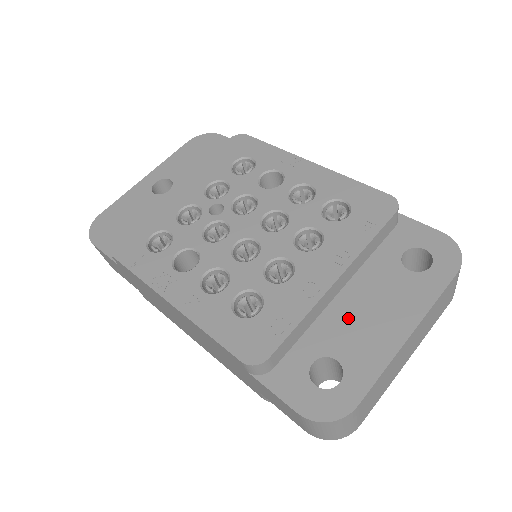
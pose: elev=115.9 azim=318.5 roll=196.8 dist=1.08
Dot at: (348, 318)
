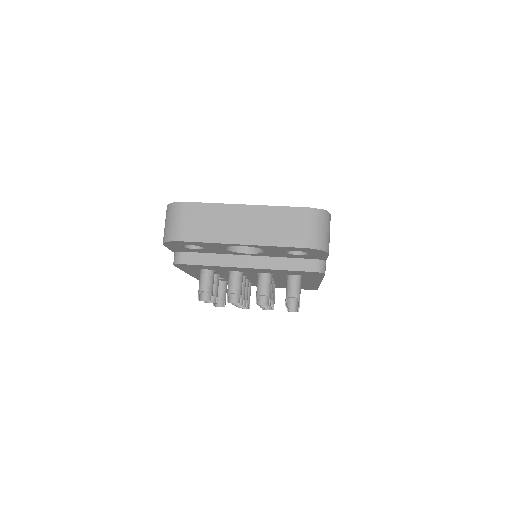
Dot at: occluded
